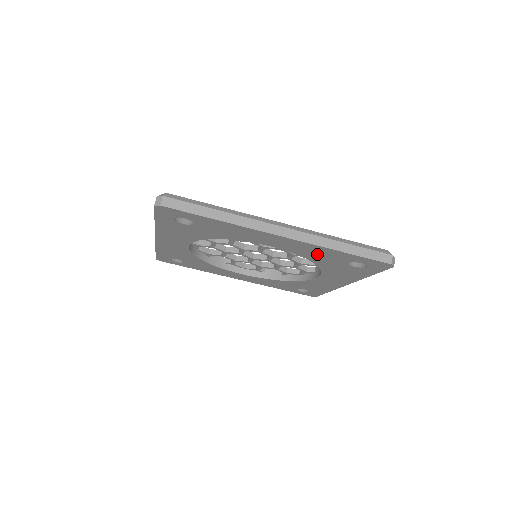
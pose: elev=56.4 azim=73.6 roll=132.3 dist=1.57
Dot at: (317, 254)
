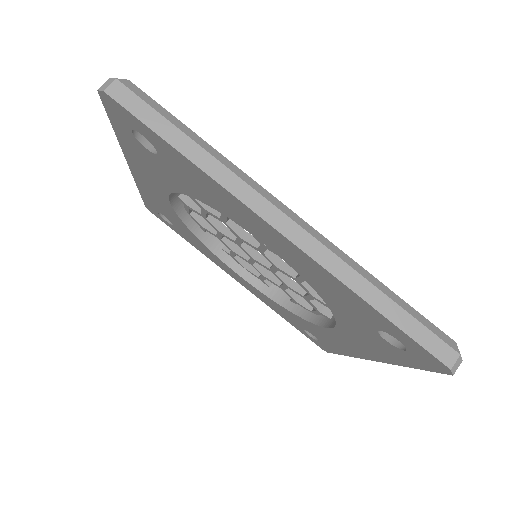
Dot at: (332, 291)
